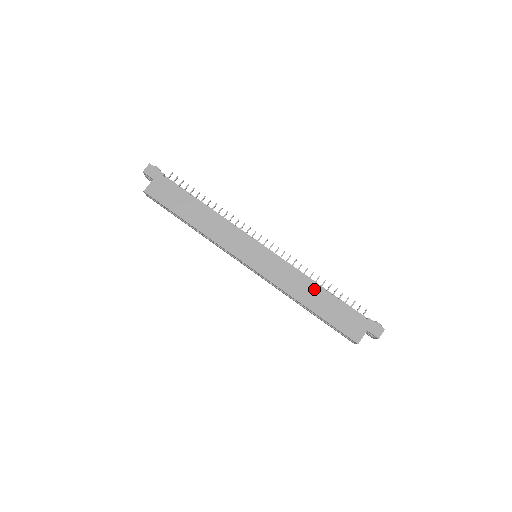
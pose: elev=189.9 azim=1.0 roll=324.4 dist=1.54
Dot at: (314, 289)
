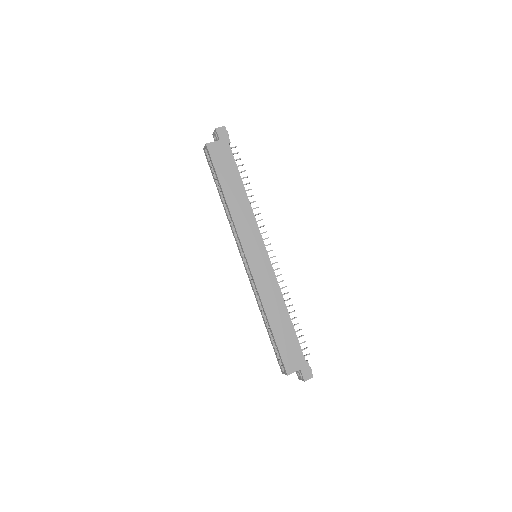
Dot at: (283, 312)
